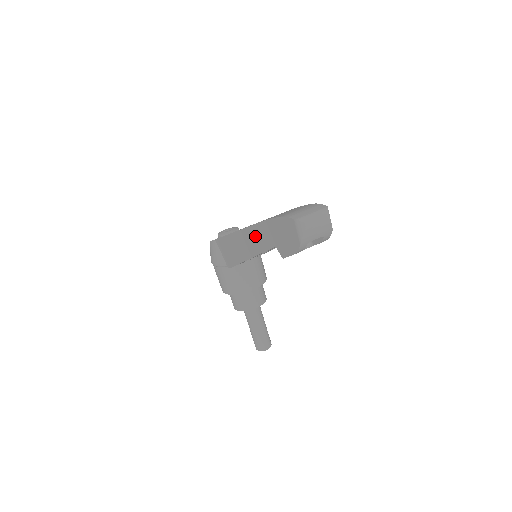
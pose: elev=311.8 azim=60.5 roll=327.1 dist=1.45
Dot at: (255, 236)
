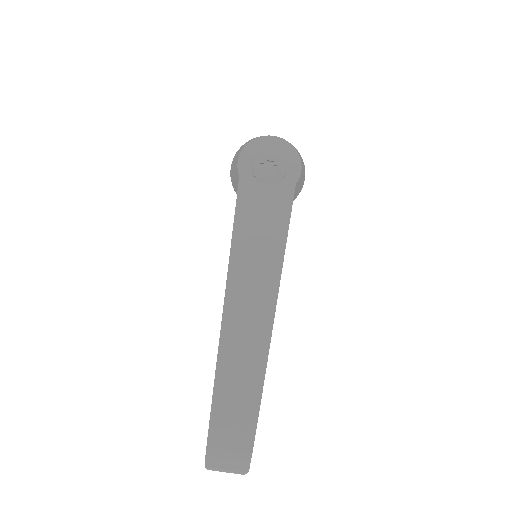
Dot at: occluded
